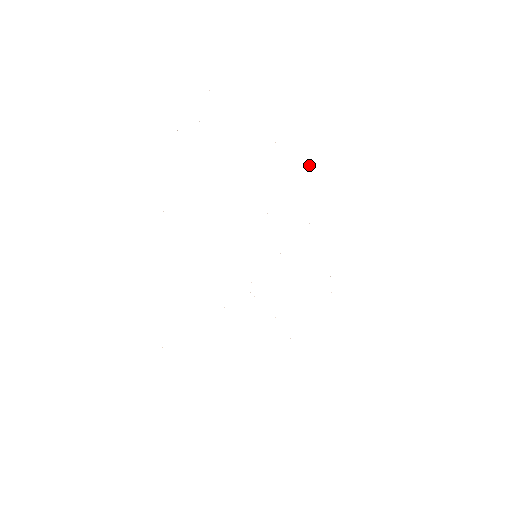
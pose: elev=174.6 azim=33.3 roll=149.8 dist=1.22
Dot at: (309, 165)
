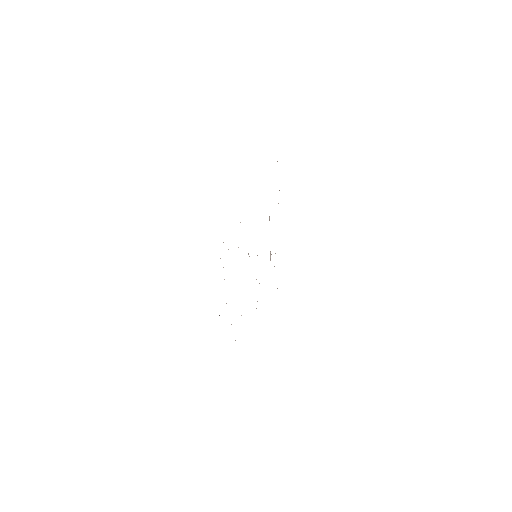
Dot at: occluded
